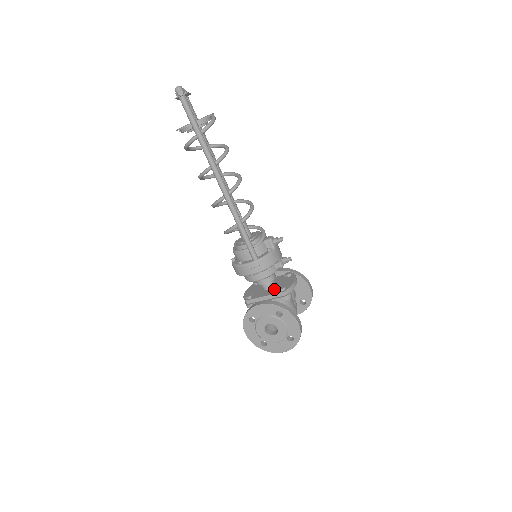
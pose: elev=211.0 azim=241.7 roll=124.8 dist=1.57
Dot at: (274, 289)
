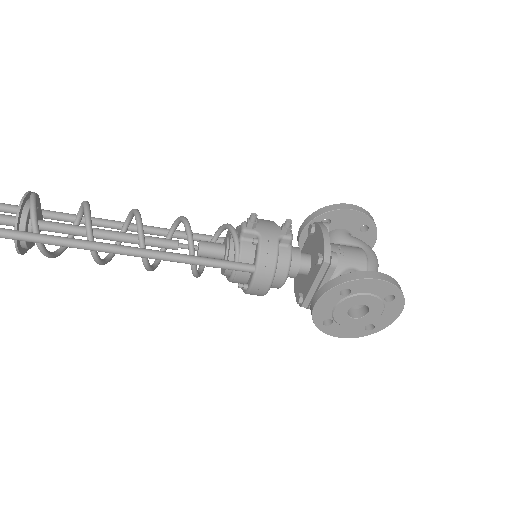
Dot at: (313, 266)
